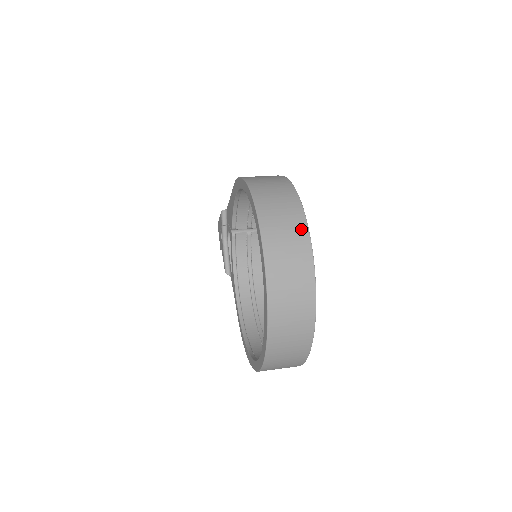
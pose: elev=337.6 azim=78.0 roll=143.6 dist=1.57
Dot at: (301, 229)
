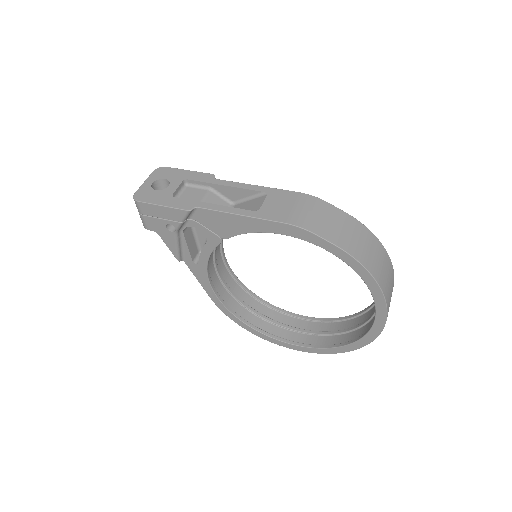
Dot at: occluded
